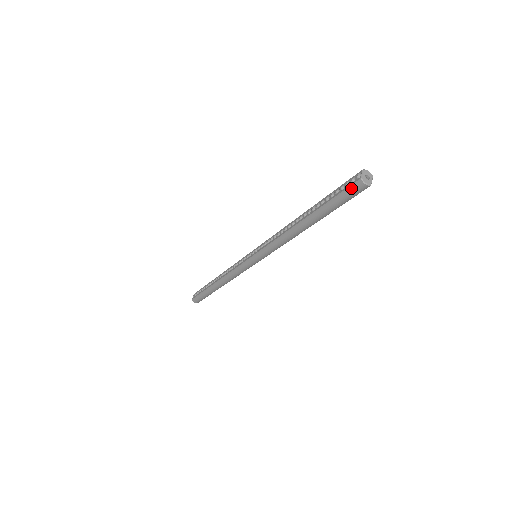
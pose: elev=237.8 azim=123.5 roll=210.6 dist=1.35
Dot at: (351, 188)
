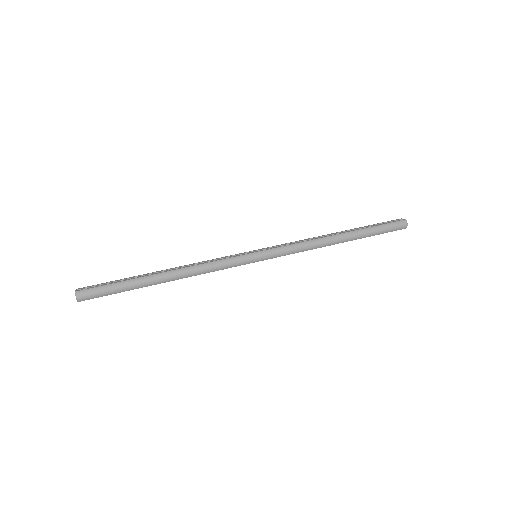
Dot at: (397, 223)
